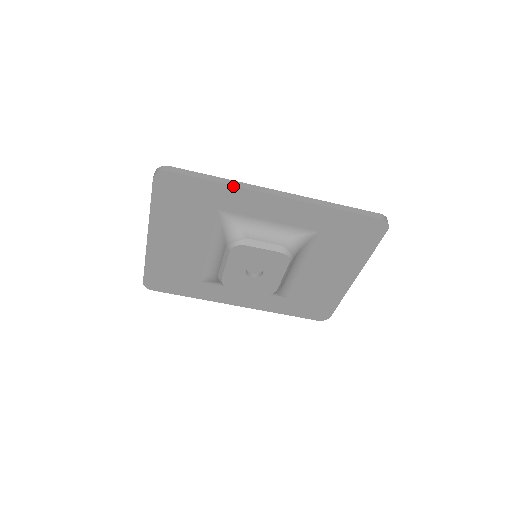
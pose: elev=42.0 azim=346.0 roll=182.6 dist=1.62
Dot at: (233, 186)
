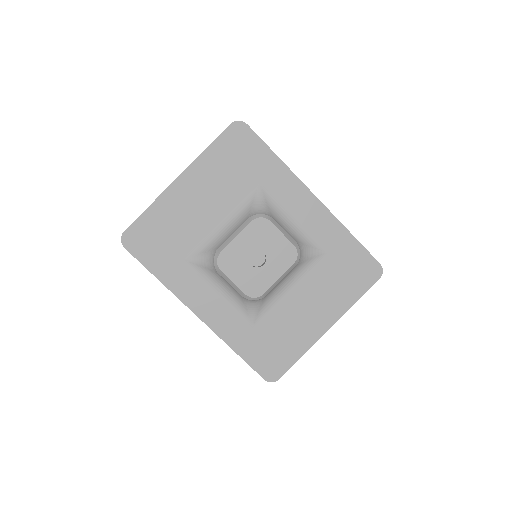
Dot at: (287, 167)
